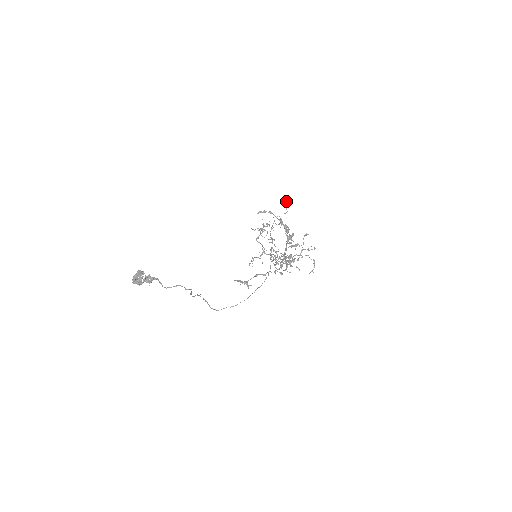
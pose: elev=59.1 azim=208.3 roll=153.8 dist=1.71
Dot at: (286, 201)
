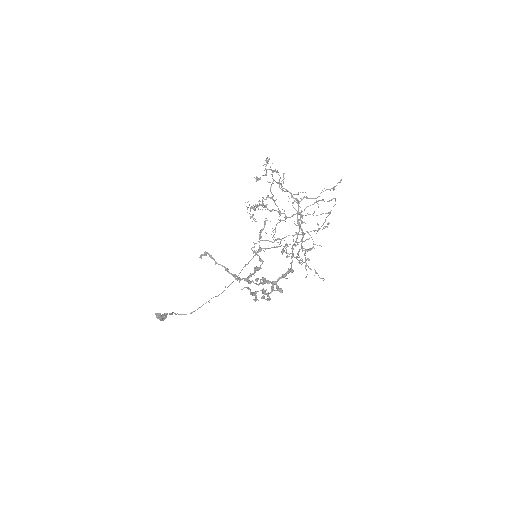
Dot at: occluded
